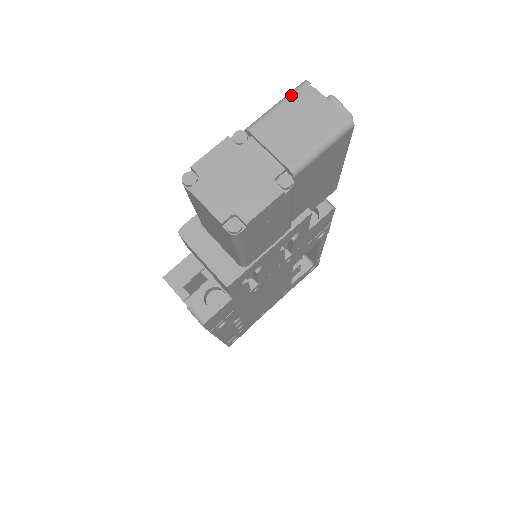
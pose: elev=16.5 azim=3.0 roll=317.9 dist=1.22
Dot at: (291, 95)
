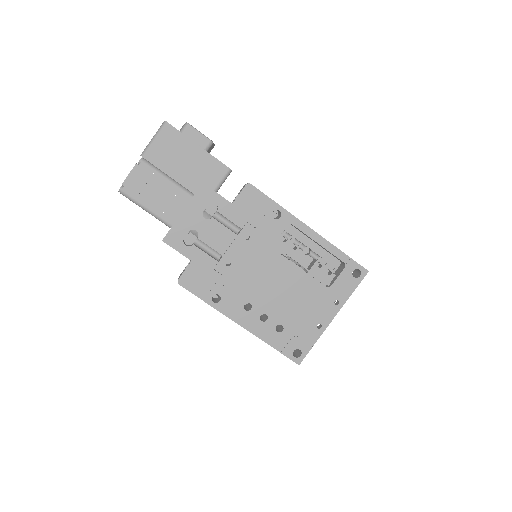
Dot at: occluded
